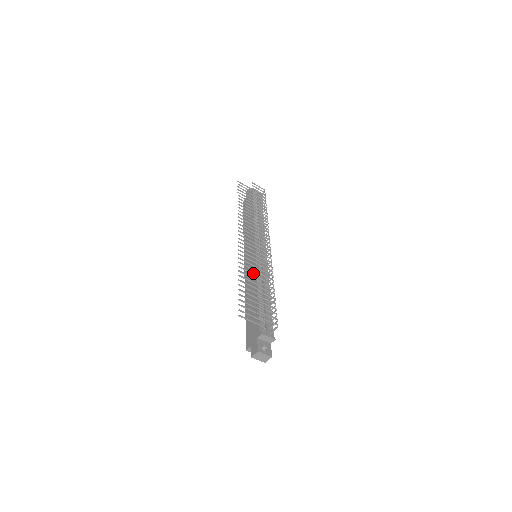
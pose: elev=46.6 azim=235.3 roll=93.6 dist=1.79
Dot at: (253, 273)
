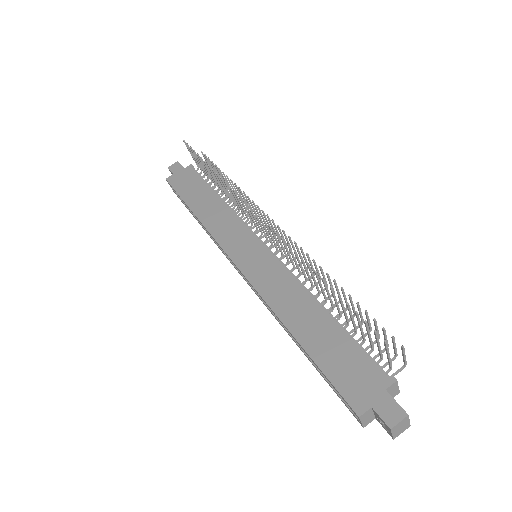
Dot at: occluded
